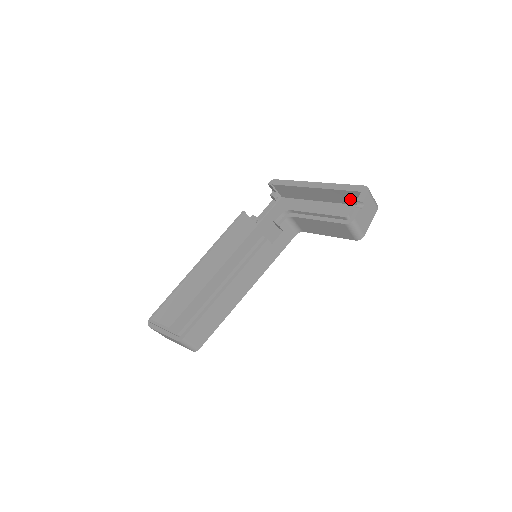
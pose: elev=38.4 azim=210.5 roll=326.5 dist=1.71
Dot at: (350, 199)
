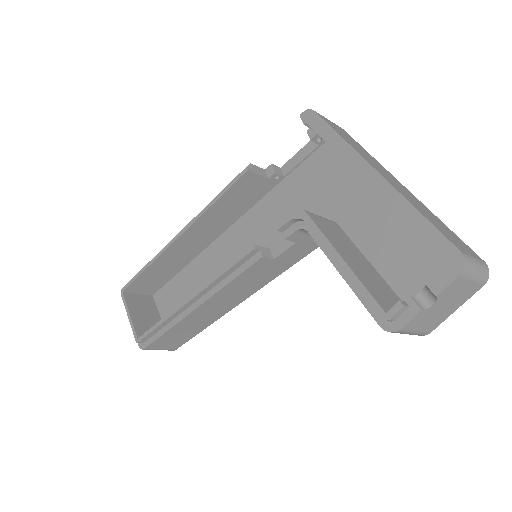
Dot at: occluded
